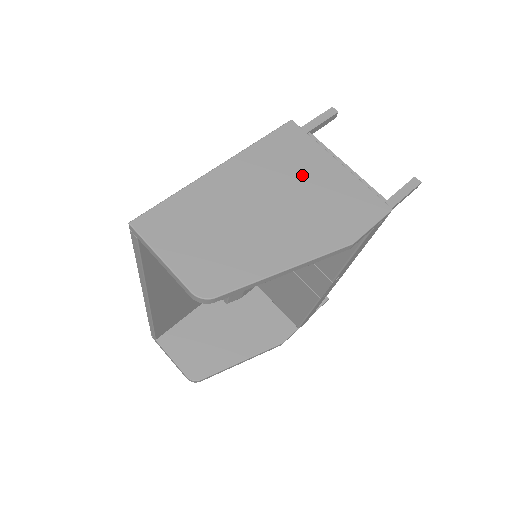
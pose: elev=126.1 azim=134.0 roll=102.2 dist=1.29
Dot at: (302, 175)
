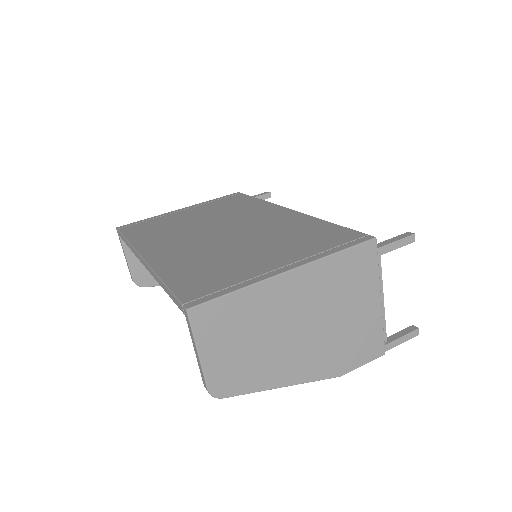
Dot at: (347, 303)
